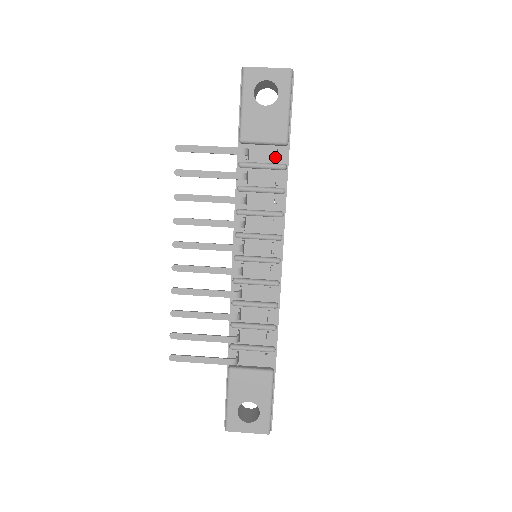
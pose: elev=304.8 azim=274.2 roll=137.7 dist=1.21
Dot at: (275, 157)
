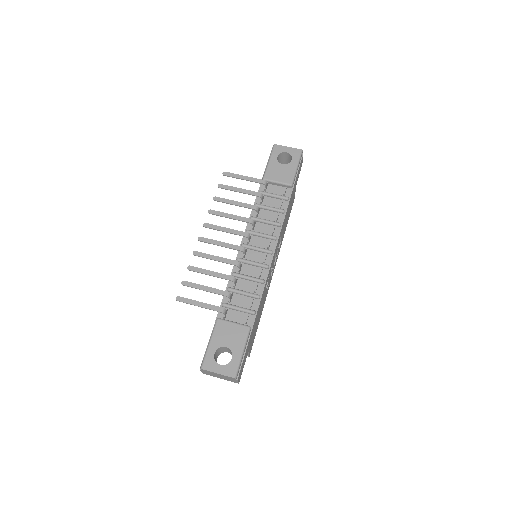
Dot at: (283, 193)
